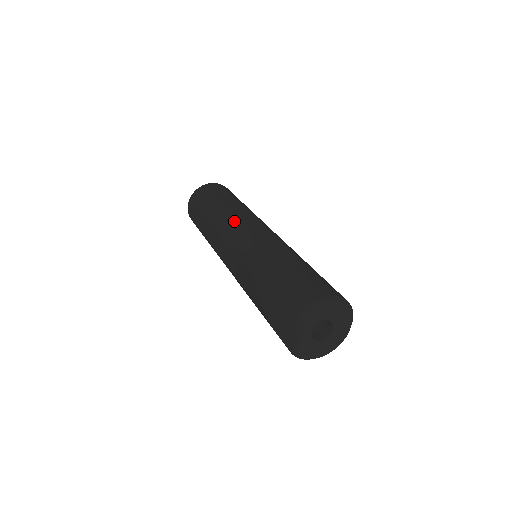
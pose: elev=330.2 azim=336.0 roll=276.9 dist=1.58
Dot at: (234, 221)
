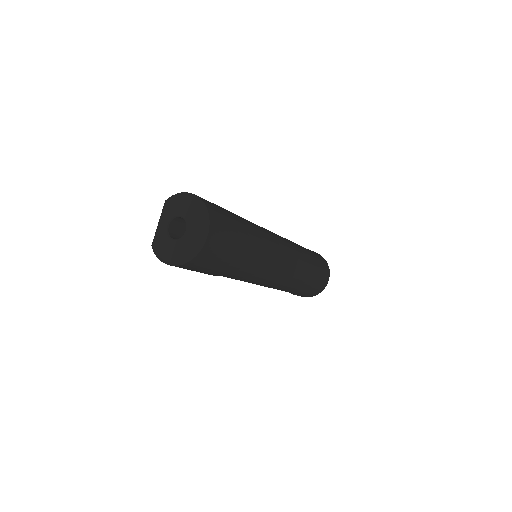
Dot at: occluded
